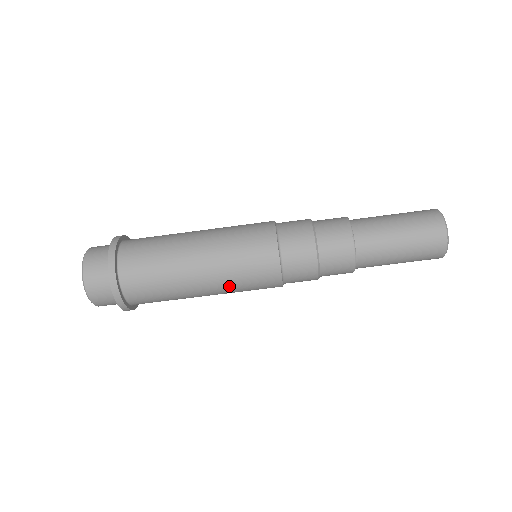
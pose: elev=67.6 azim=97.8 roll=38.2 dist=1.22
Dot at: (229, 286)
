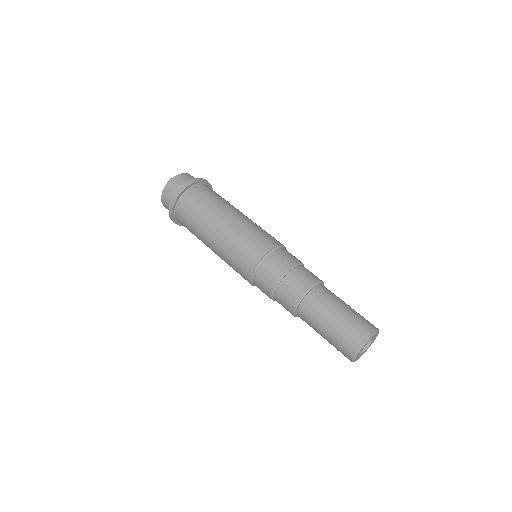
Dot at: (251, 223)
